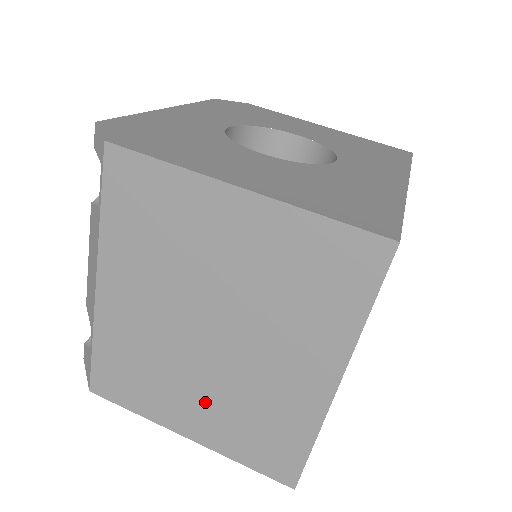
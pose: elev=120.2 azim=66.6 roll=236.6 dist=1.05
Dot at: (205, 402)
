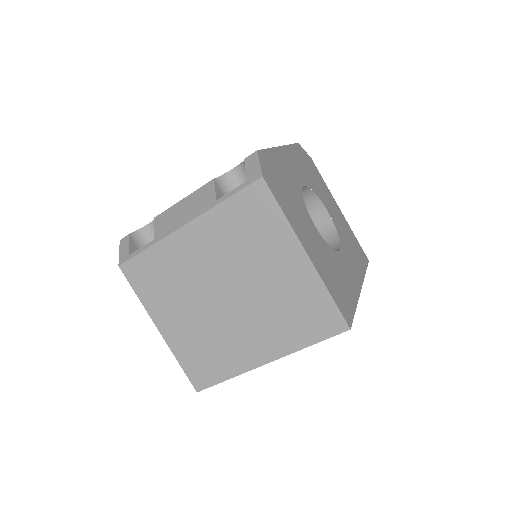
Dot at: (189, 322)
